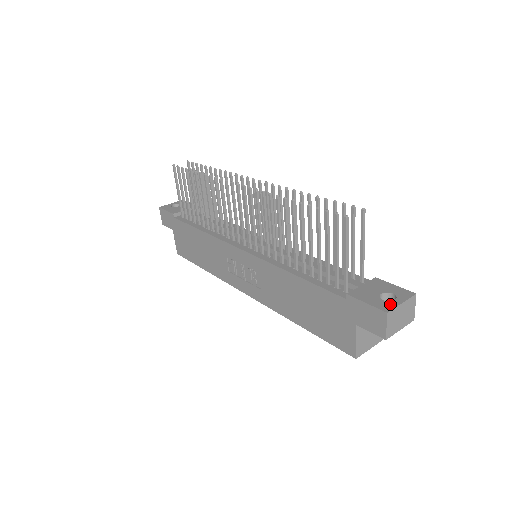
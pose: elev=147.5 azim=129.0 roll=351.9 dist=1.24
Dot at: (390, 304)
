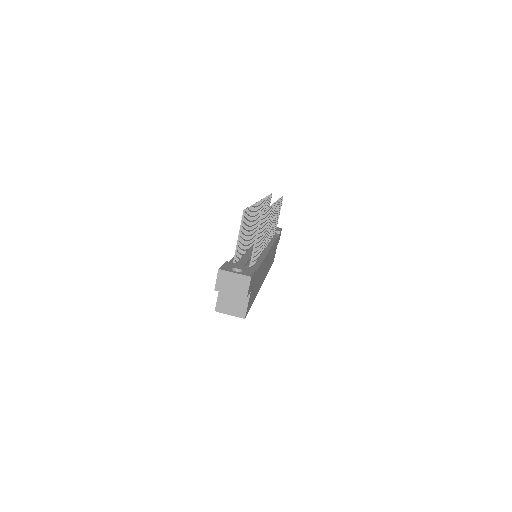
Dot at: (229, 270)
